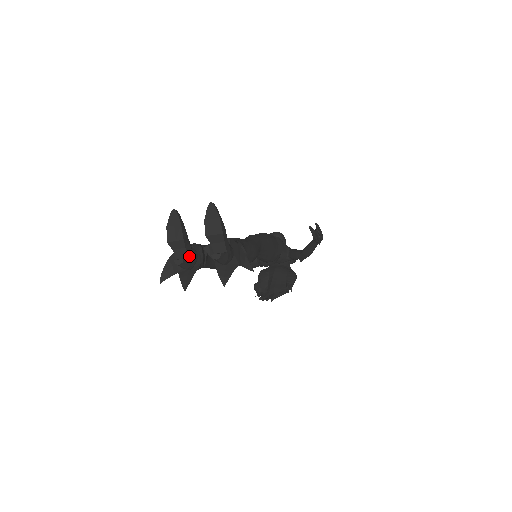
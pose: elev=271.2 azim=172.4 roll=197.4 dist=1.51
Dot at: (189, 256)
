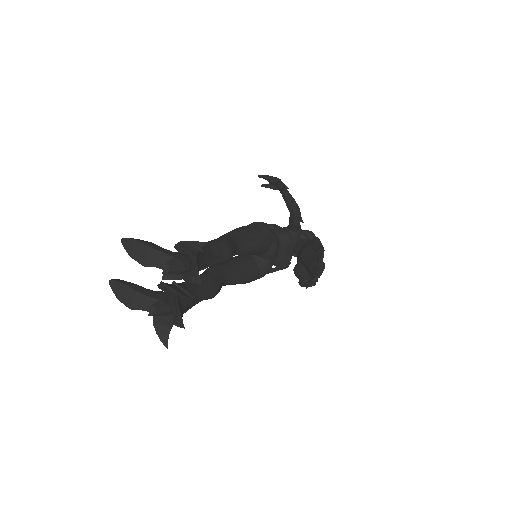
Dot at: (158, 299)
